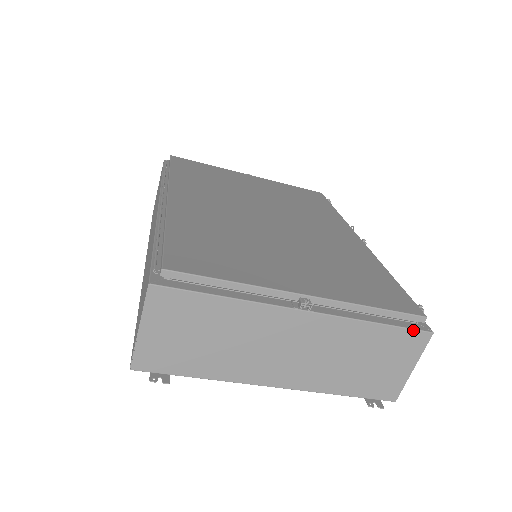
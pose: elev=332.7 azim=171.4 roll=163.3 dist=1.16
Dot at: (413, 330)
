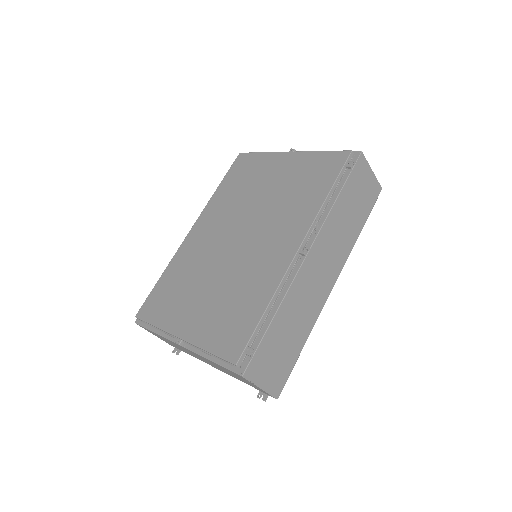
Dot at: (231, 371)
